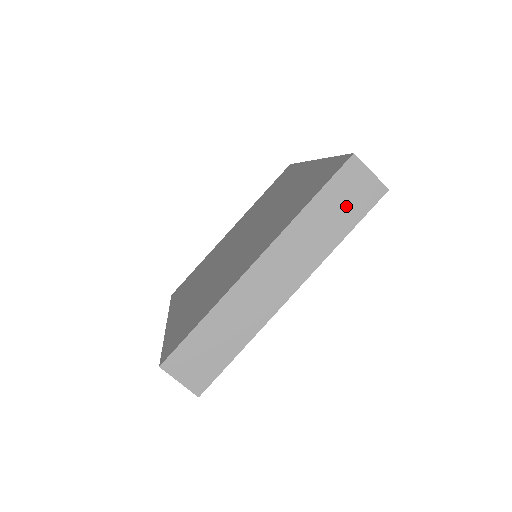
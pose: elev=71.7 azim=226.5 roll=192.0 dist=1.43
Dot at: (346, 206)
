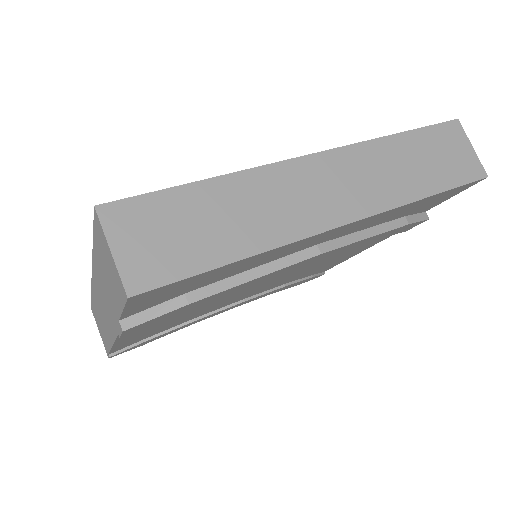
Dot at: (439, 163)
